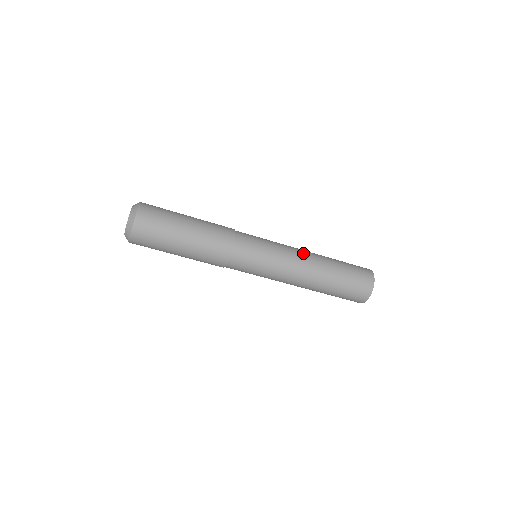
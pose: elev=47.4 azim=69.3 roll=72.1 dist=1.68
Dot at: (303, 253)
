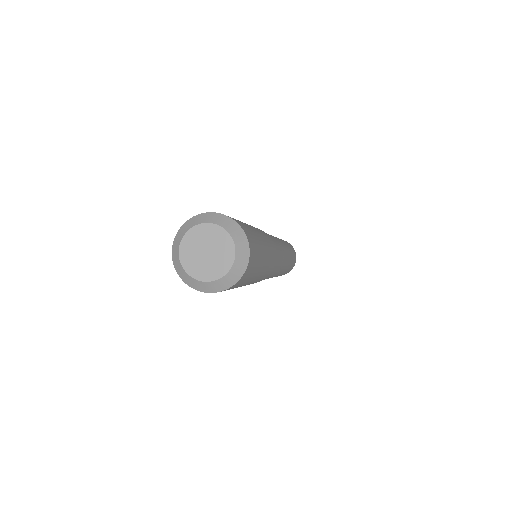
Dot at: occluded
